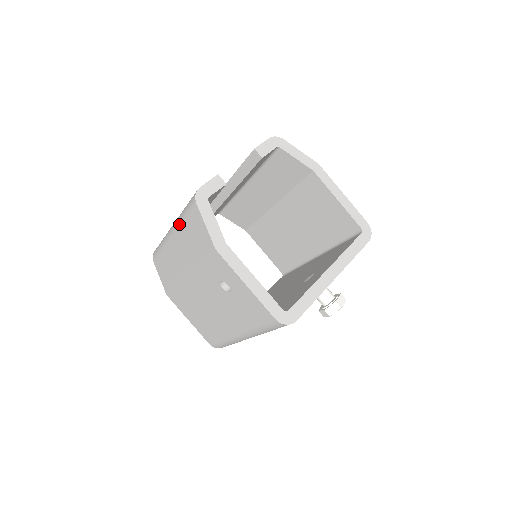
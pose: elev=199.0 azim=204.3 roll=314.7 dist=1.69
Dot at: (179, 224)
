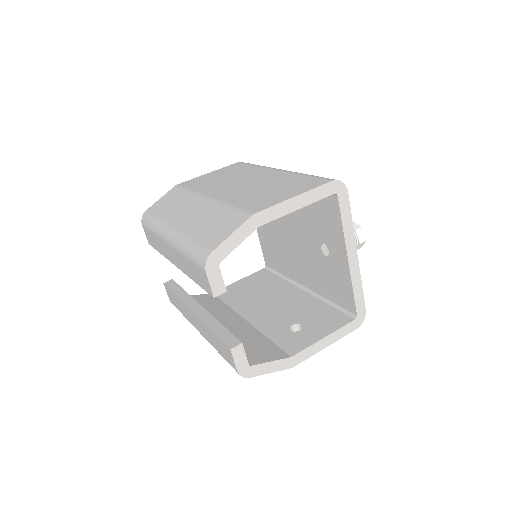
Dot at: occluded
